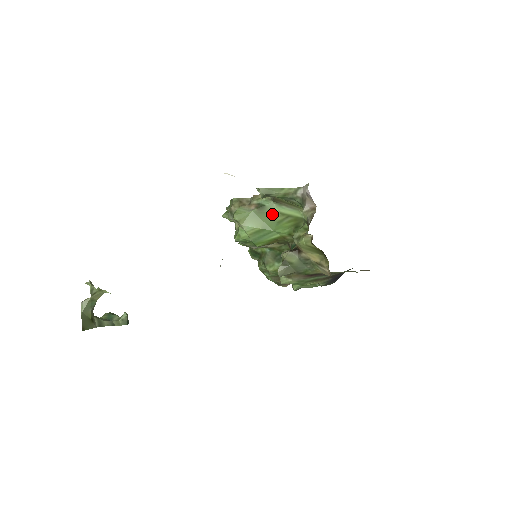
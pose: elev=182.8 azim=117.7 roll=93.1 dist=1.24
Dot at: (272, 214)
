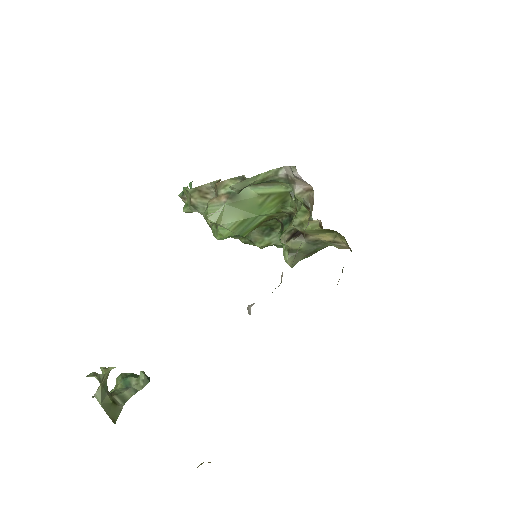
Dot at: (250, 199)
